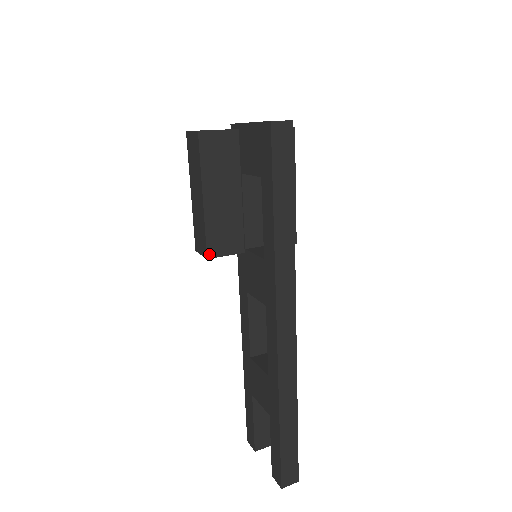
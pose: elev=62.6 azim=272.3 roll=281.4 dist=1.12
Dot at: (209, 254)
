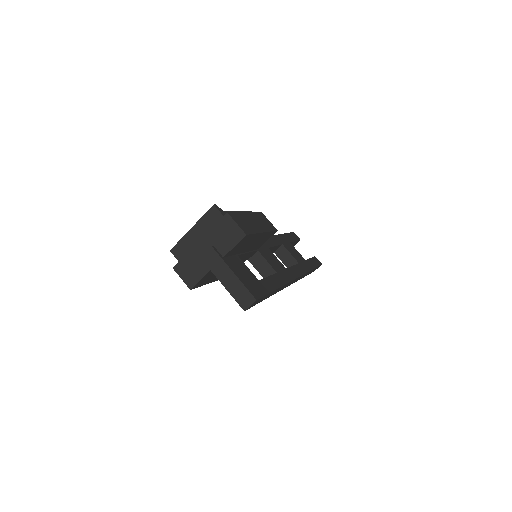
Dot at: occluded
